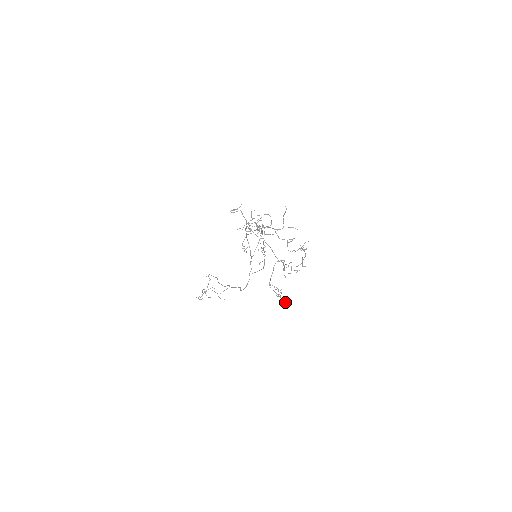
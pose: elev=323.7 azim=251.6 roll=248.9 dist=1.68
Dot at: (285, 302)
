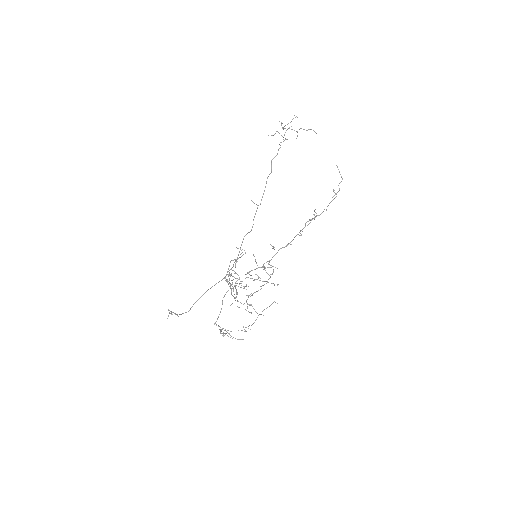
Dot at: occluded
